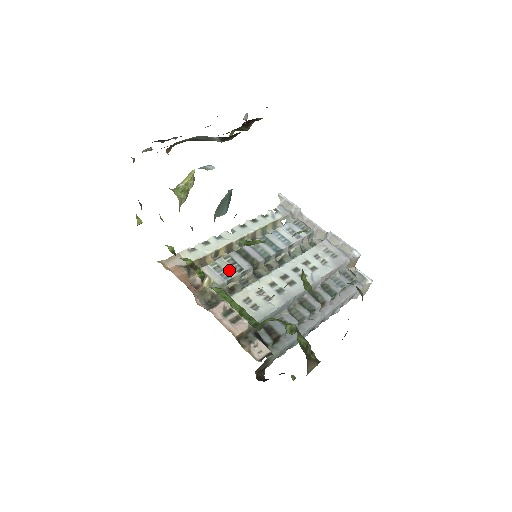
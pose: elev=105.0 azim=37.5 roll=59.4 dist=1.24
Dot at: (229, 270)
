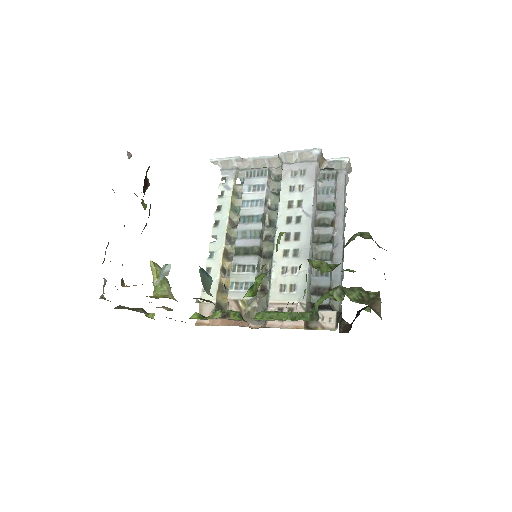
Dot at: (246, 278)
